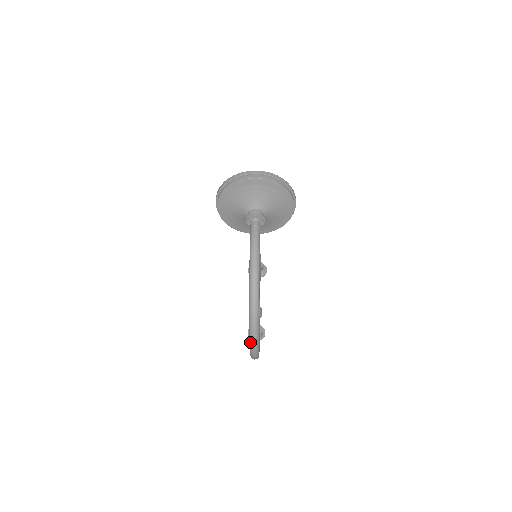
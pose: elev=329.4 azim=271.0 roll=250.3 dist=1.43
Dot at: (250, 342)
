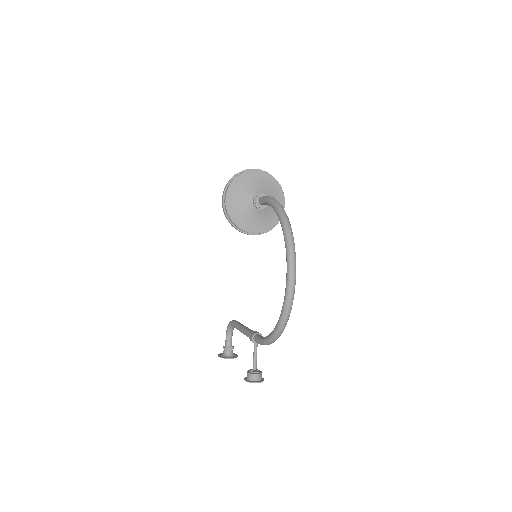
Dot at: (289, 266)
